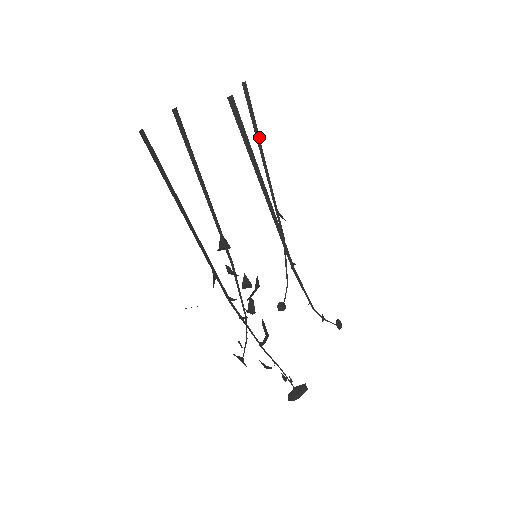
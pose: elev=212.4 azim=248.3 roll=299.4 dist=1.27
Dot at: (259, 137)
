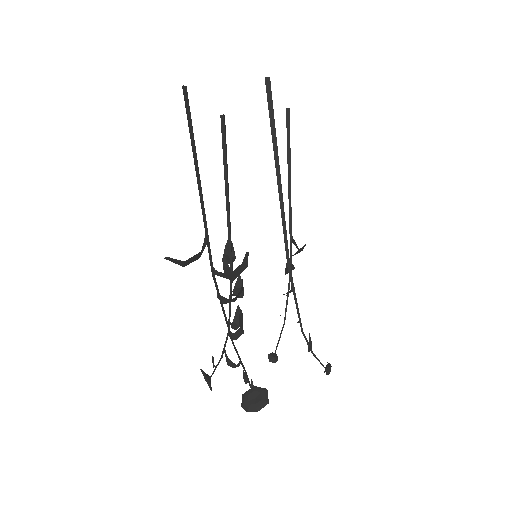
Dot at: (290, 158)
